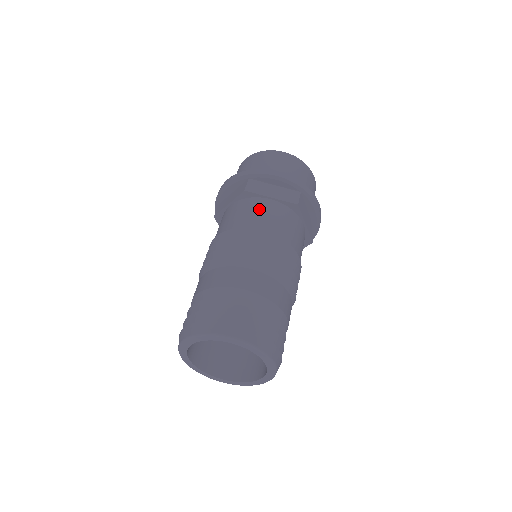
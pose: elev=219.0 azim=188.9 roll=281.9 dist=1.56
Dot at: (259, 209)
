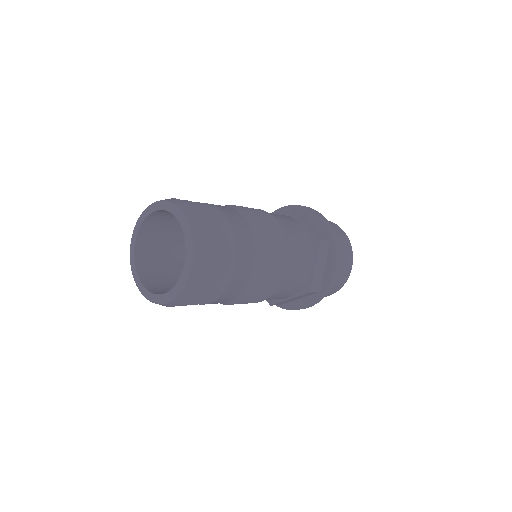
Dot at: (287, 218)
